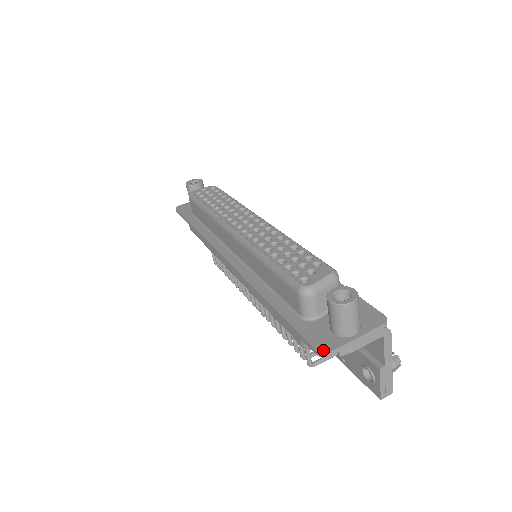
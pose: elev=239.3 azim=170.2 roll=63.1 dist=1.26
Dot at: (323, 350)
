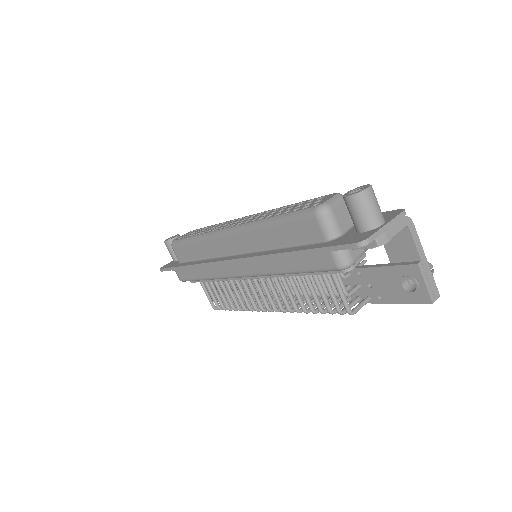
Dot at: (361, 240)
